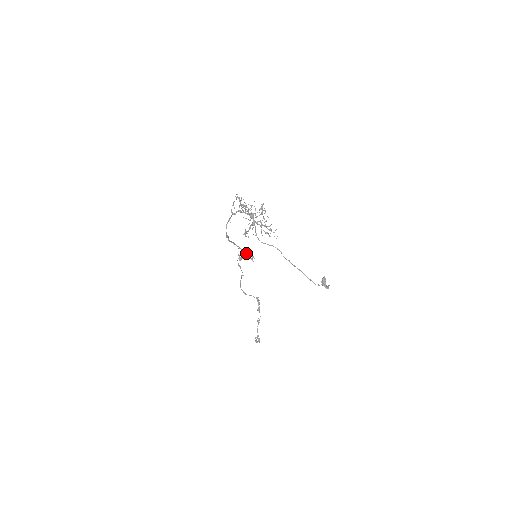
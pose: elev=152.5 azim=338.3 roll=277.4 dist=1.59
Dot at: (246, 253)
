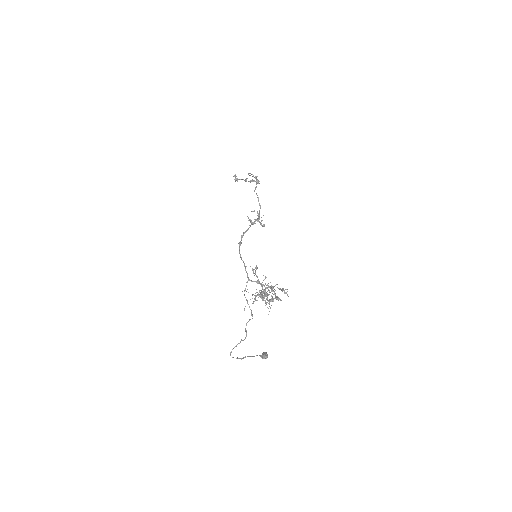
Dot at: (259, 222)
